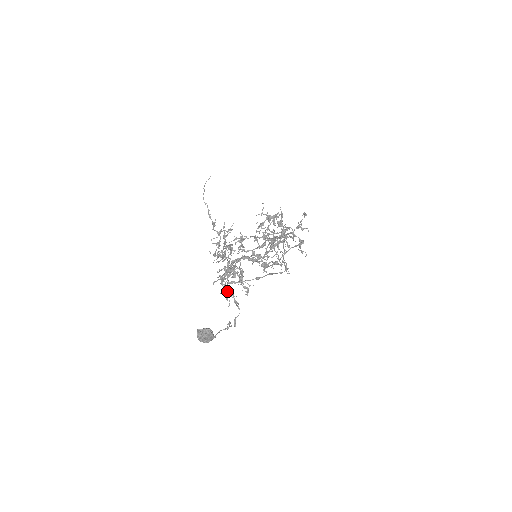
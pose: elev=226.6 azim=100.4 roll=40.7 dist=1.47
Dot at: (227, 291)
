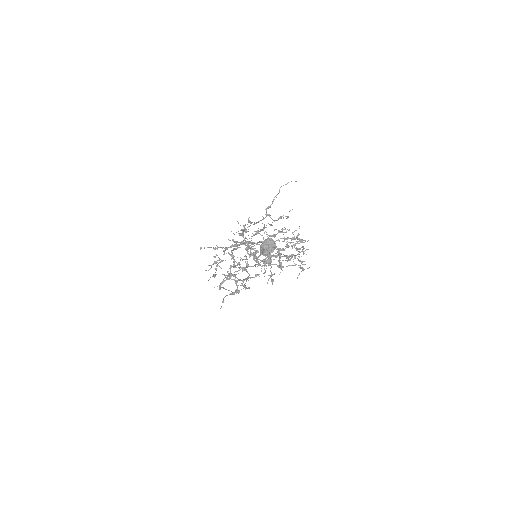
Dot at: (233, 255)
